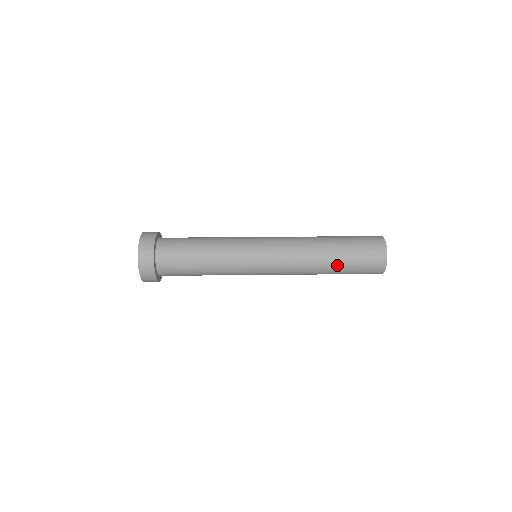
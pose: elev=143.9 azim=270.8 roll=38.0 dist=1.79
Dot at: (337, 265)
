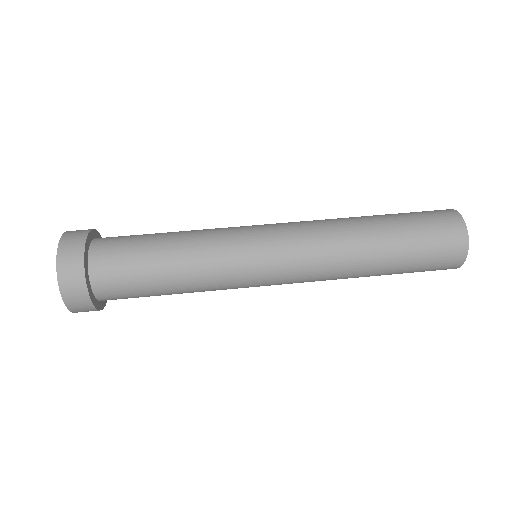
Dot at: occluded
